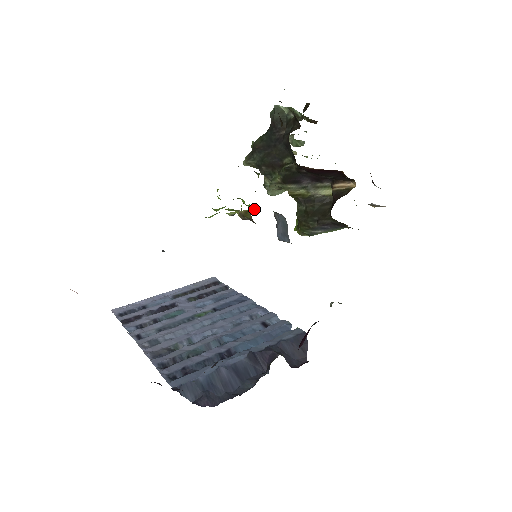
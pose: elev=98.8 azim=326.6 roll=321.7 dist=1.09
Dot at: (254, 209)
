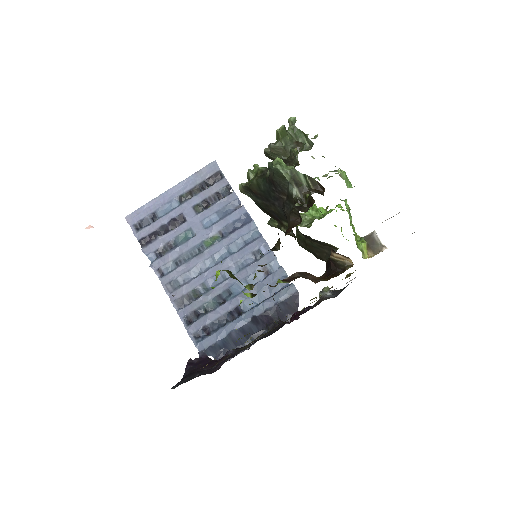
Dot at: occluded
